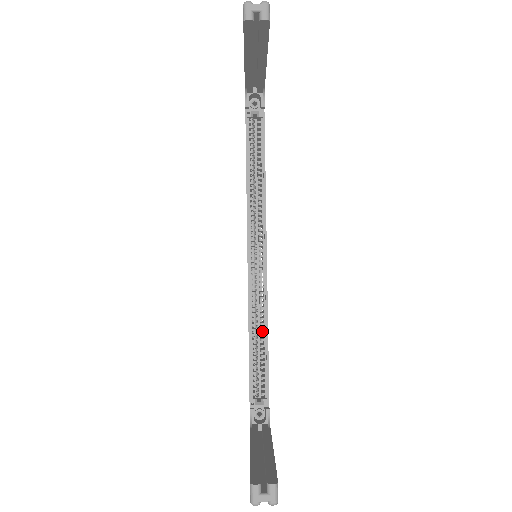
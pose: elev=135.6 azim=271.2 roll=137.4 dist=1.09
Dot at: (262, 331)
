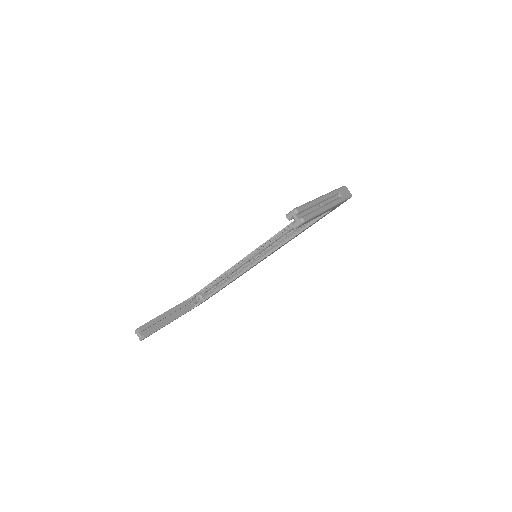
Dot at: occluded
